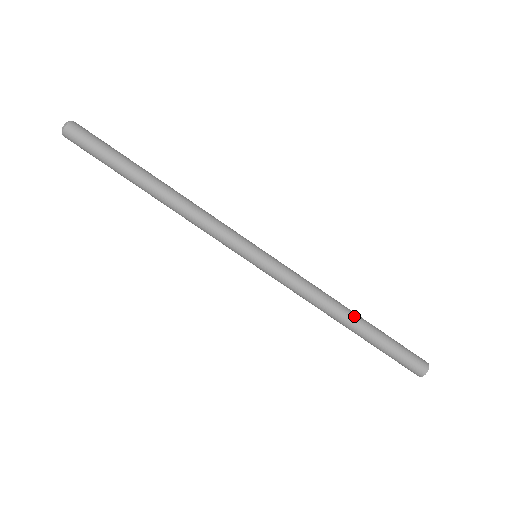
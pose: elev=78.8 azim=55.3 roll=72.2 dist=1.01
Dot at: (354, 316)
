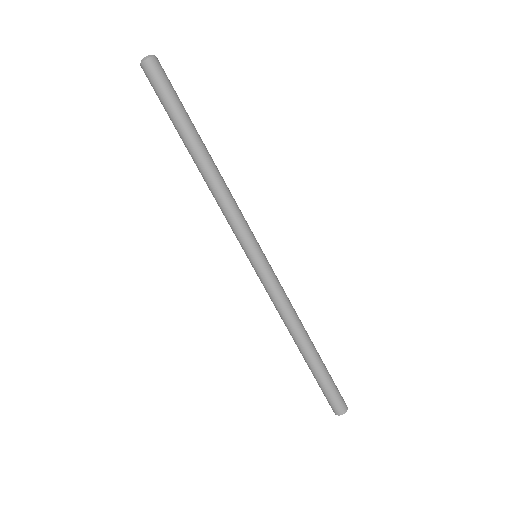
Dot at: occluded
